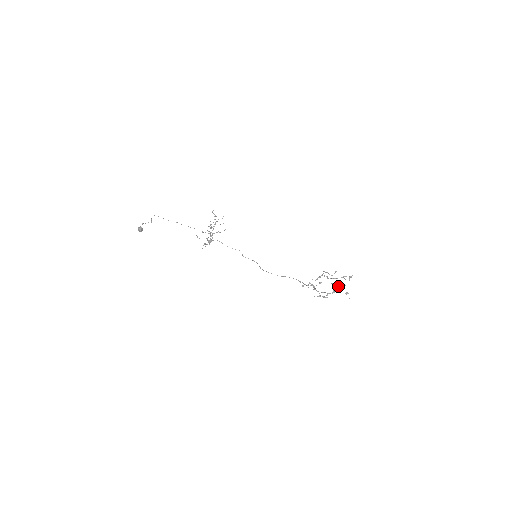
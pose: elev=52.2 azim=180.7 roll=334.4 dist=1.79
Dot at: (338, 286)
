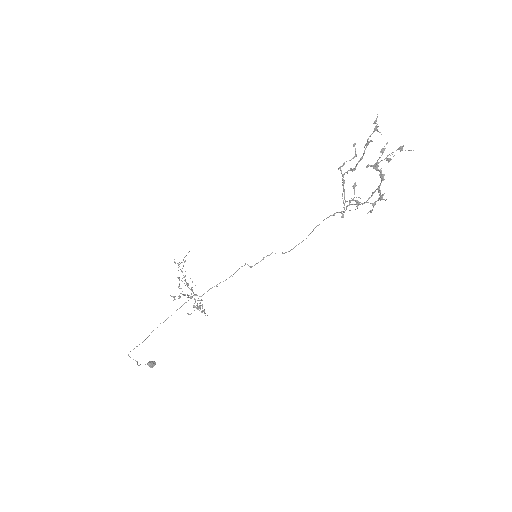
Dot at: (379, 157)
